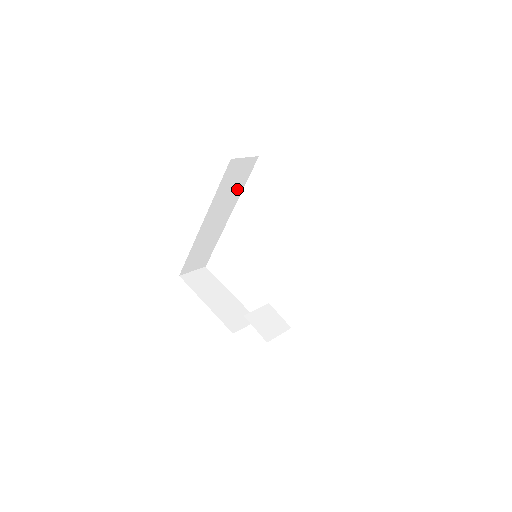
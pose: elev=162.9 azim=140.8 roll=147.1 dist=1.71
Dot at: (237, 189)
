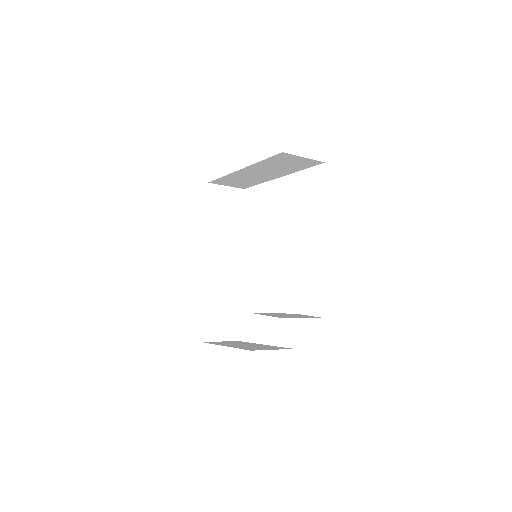
Dot at: (235, 226)
